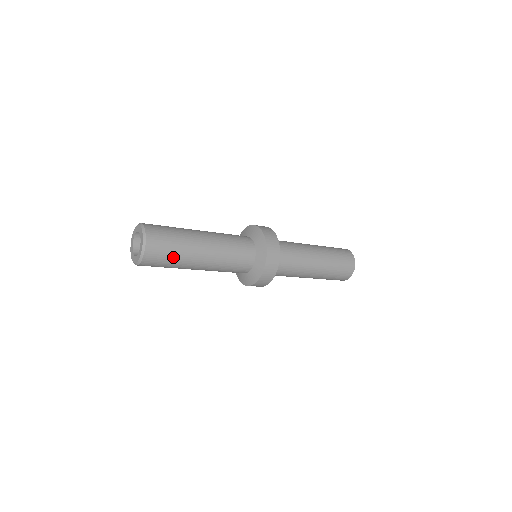
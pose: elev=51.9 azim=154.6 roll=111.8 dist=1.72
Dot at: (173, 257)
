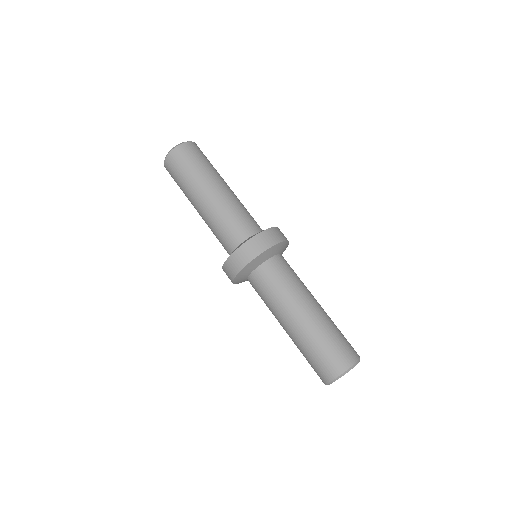
Dot at: (194, 167)
